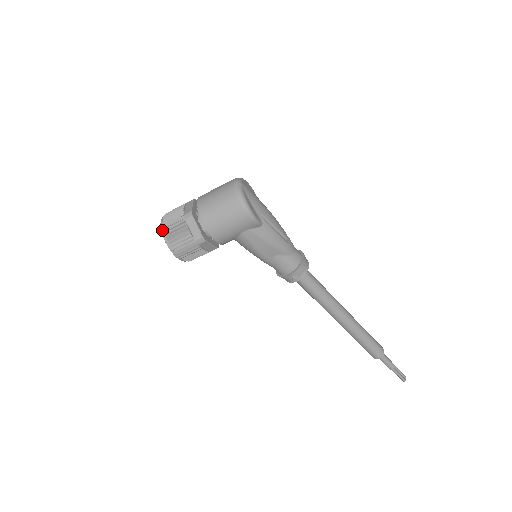
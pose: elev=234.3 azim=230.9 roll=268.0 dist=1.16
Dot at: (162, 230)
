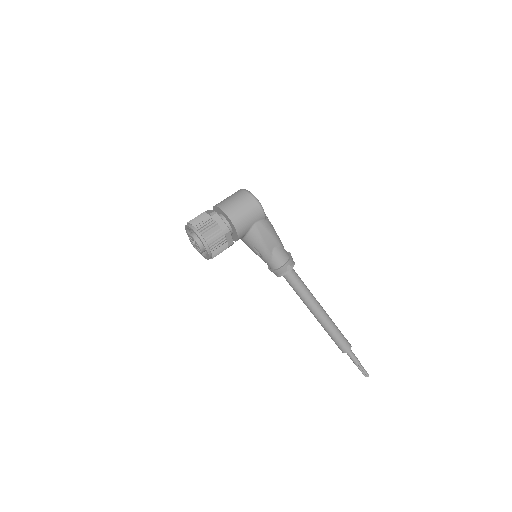
Dot at: (193, 228)
